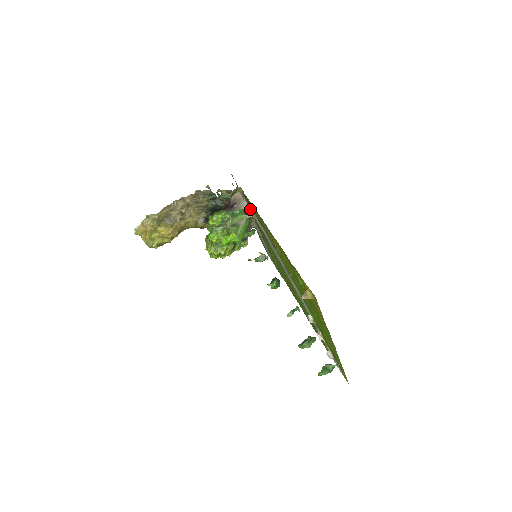
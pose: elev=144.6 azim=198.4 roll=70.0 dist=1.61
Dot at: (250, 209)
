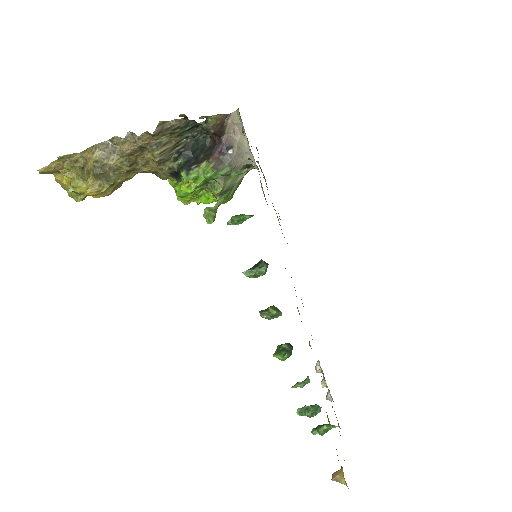
Dot at: occluded
